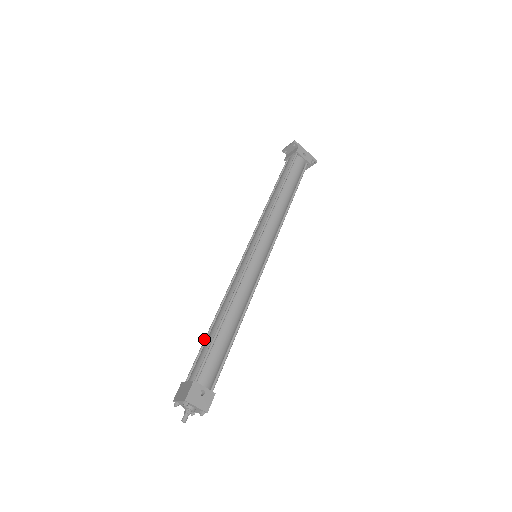
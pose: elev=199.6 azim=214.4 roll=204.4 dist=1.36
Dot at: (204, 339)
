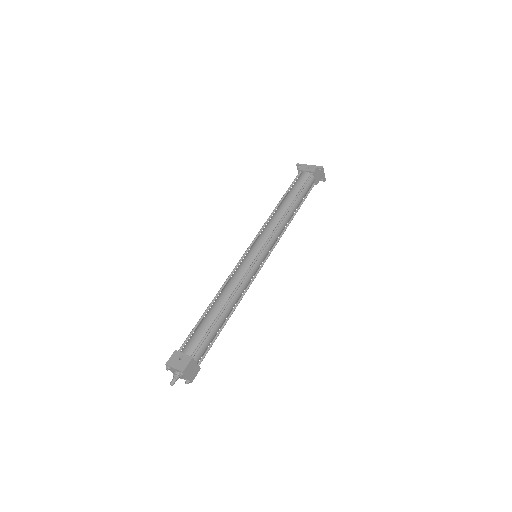
Dot at: occluded
